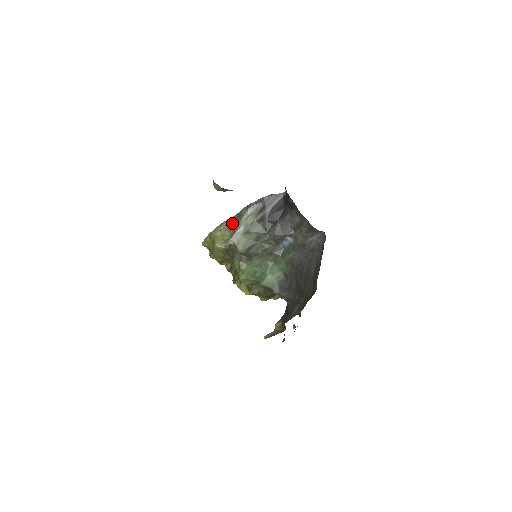
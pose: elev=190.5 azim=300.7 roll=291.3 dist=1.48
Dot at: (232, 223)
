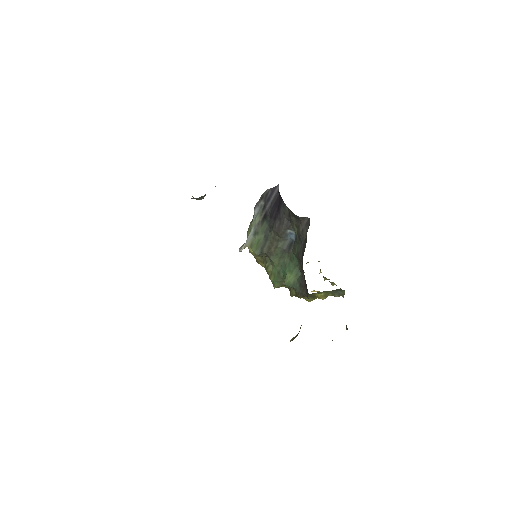
Dot at: occluded
